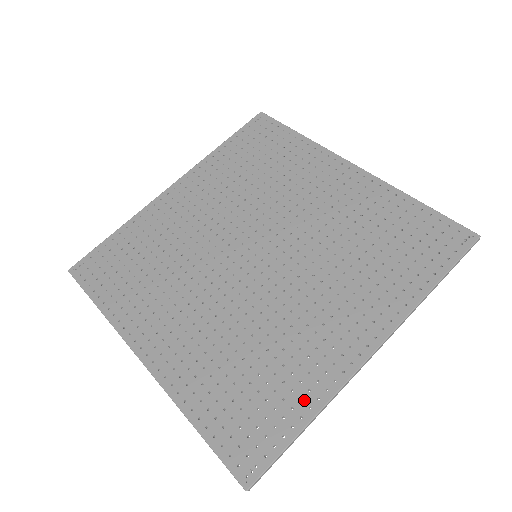
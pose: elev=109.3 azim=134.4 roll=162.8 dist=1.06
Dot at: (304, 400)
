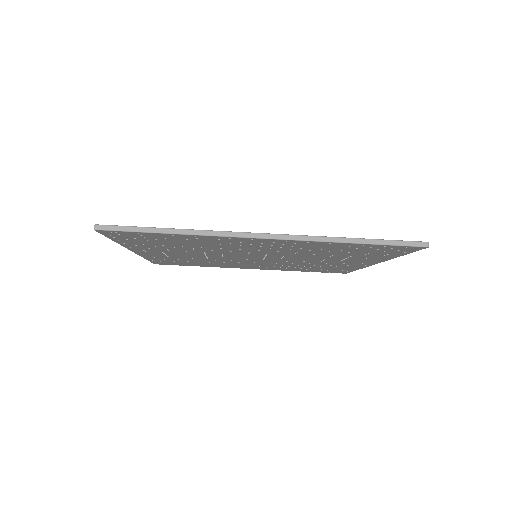
Dot at: occluded
